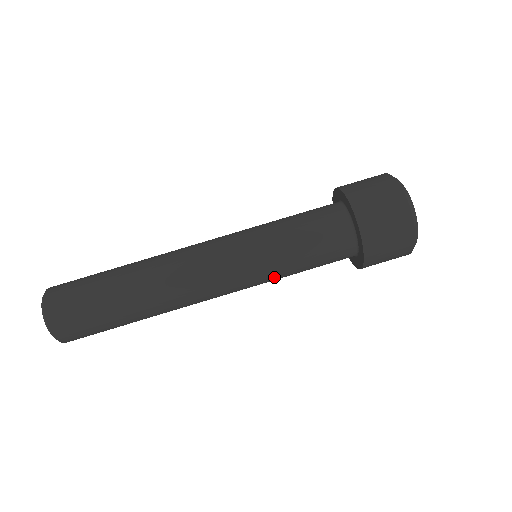
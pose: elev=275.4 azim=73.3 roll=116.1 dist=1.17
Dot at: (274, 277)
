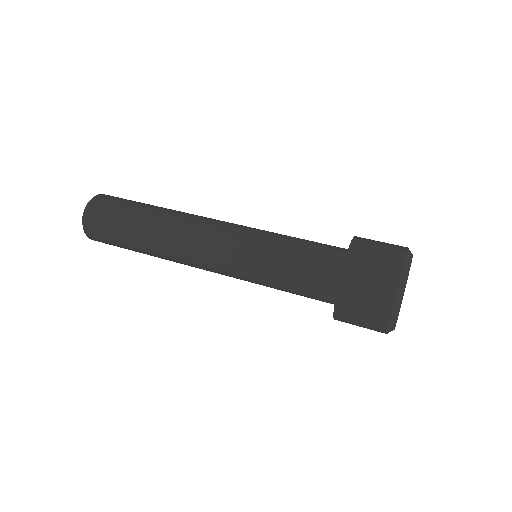
Dot at: (257, 260)
